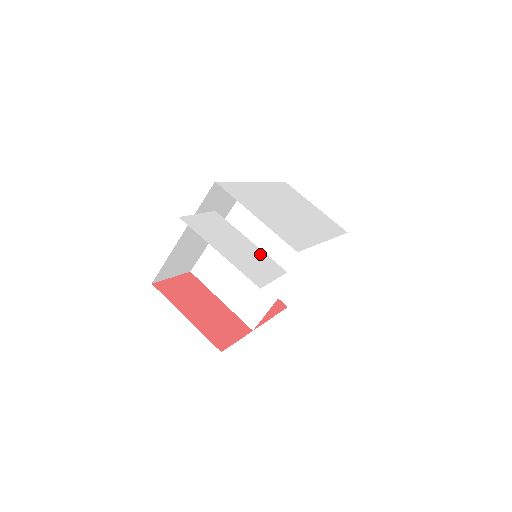
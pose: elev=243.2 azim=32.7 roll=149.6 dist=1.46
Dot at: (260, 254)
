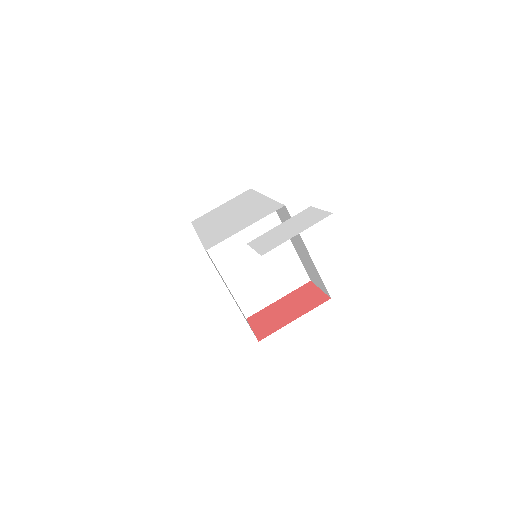
Dot at: (294, 219)
